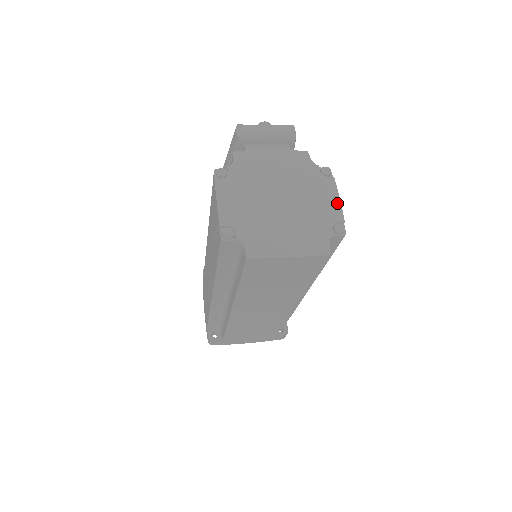
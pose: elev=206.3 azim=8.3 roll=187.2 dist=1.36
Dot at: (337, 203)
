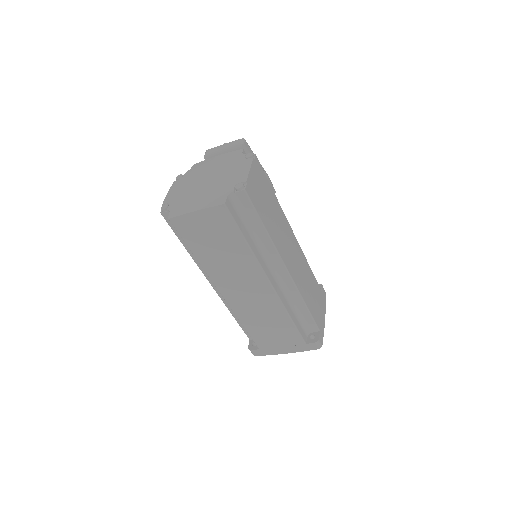
Dot at: (246, 172)
